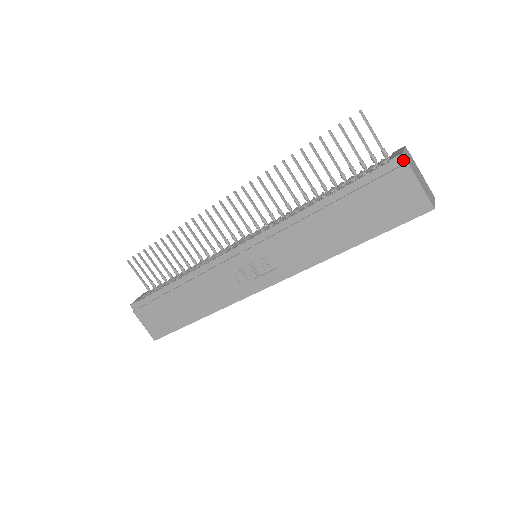
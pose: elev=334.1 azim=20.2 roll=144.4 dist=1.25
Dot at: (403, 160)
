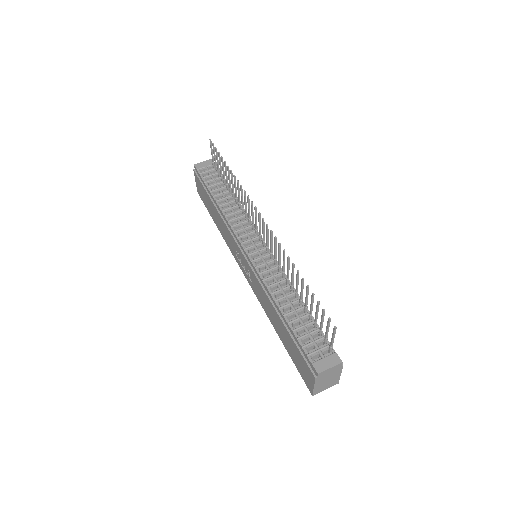
Dot at: (316, 374)
